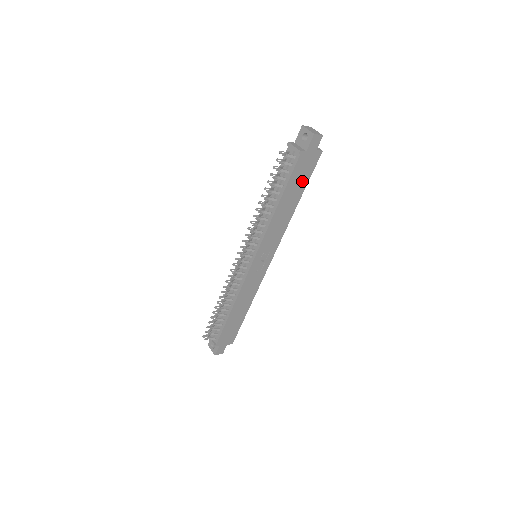
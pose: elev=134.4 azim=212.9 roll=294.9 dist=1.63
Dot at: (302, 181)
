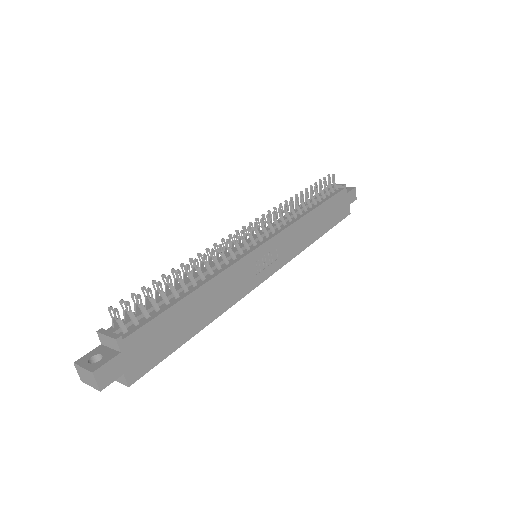
Dot at: (332, 218)
